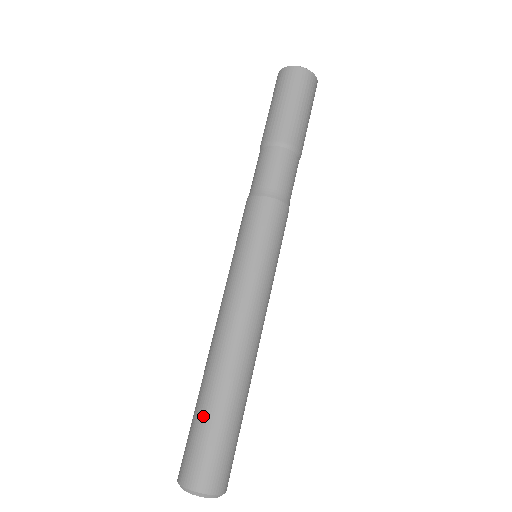
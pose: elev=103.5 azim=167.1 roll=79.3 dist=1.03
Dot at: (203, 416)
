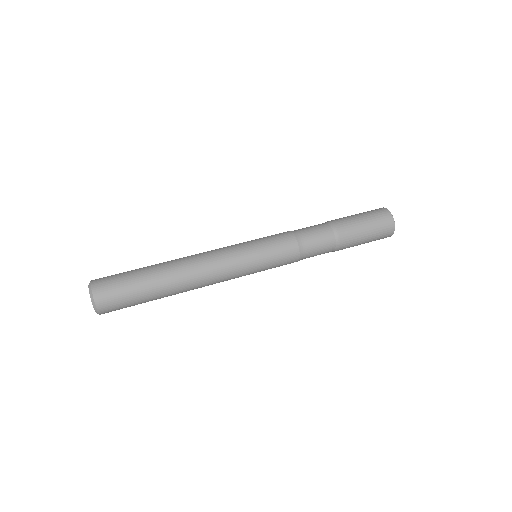
Dot at: (139, 272)
